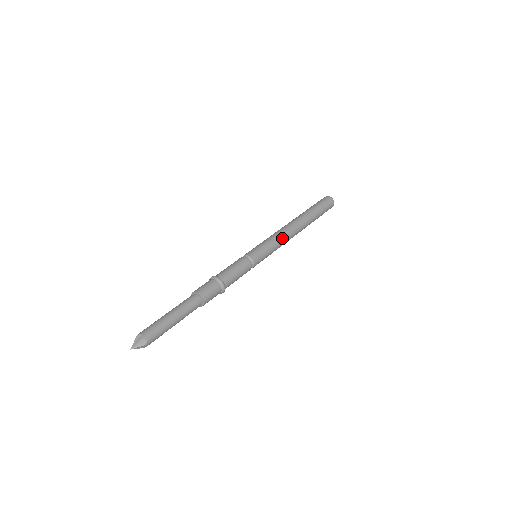
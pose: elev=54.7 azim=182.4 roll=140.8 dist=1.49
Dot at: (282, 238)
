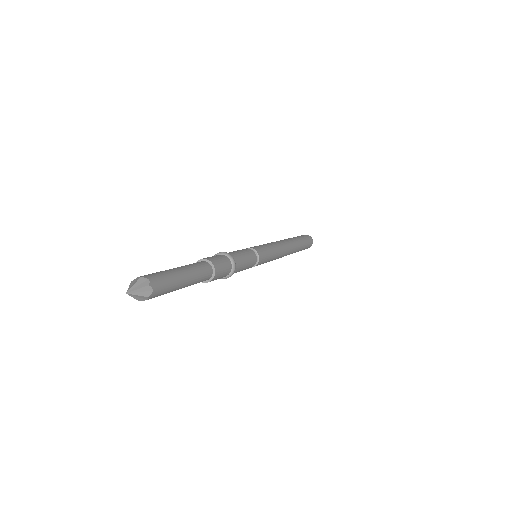
Dot at: (280, 251)
